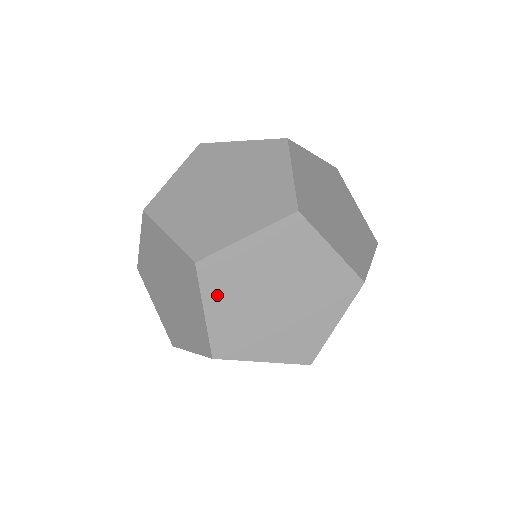
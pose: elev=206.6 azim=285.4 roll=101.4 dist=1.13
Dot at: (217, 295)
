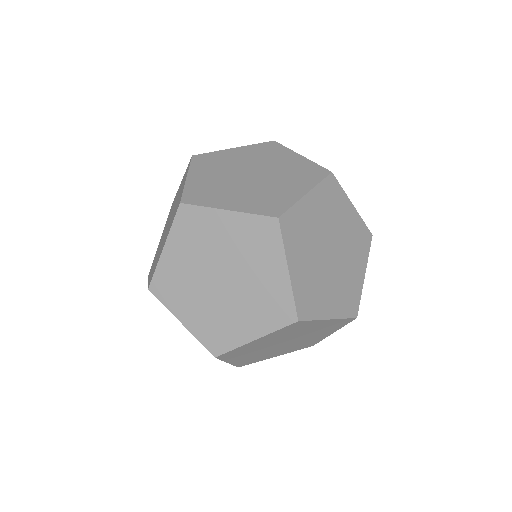
Dot at: (295, 251)
